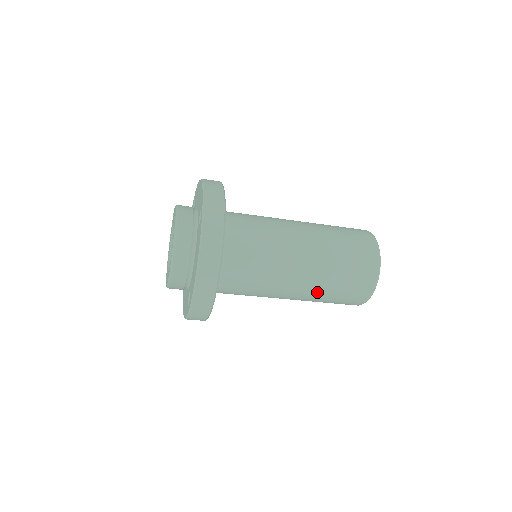
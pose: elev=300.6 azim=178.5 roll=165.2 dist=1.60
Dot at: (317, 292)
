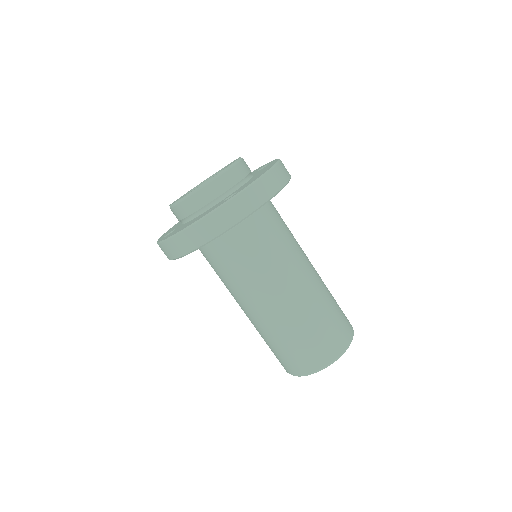
Dot at: (260, 330)
